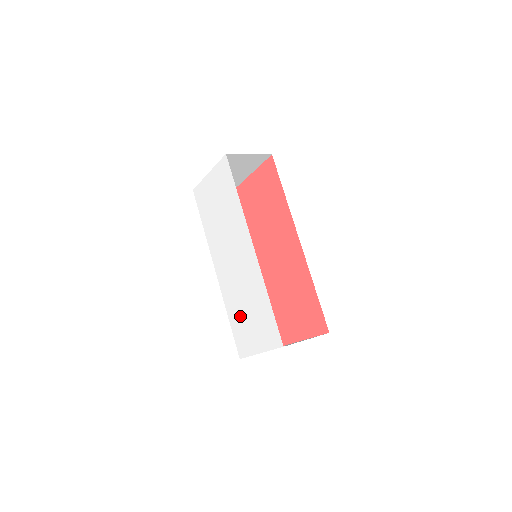
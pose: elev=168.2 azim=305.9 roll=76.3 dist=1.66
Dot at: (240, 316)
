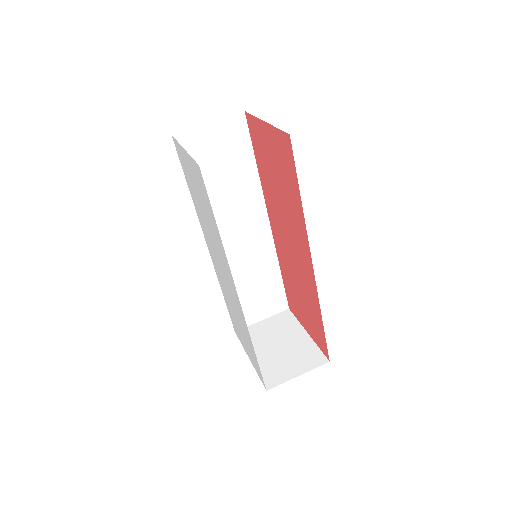
Dot at: (232, 313)
